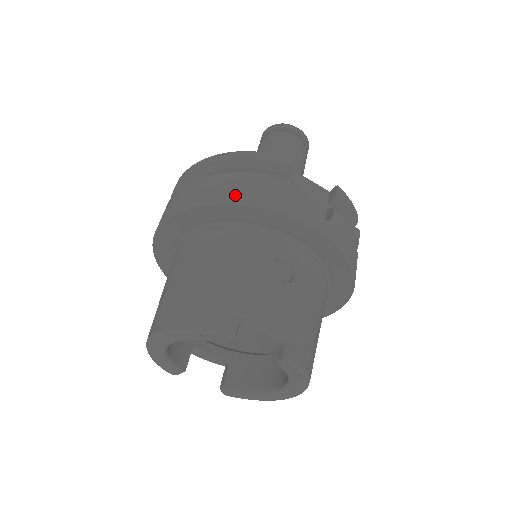
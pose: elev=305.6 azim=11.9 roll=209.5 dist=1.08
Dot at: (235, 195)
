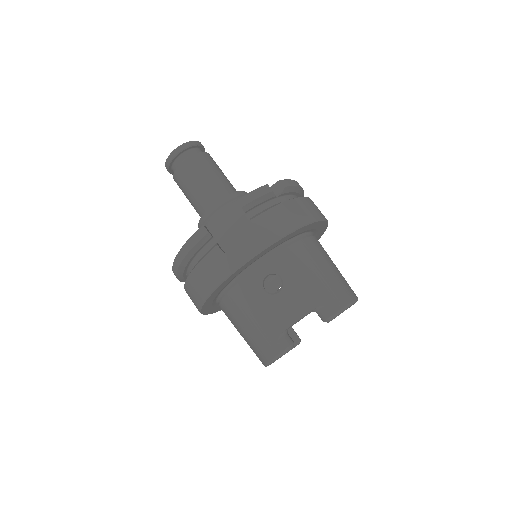
Dot at: (207, 287)
